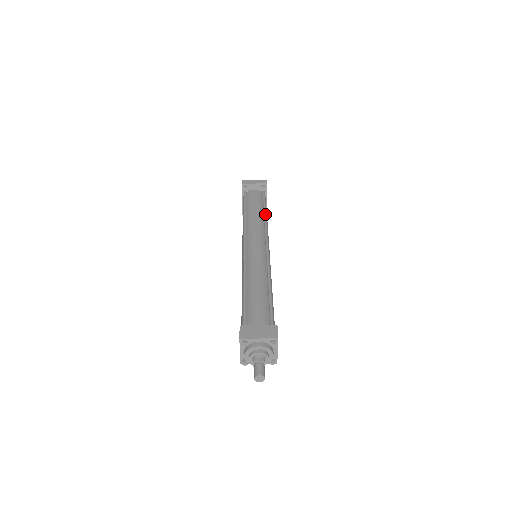
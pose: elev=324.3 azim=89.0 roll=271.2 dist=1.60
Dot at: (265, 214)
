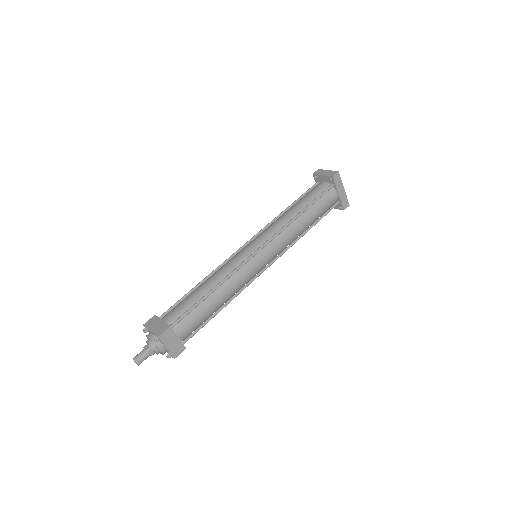
Dot at: (299, 213)
